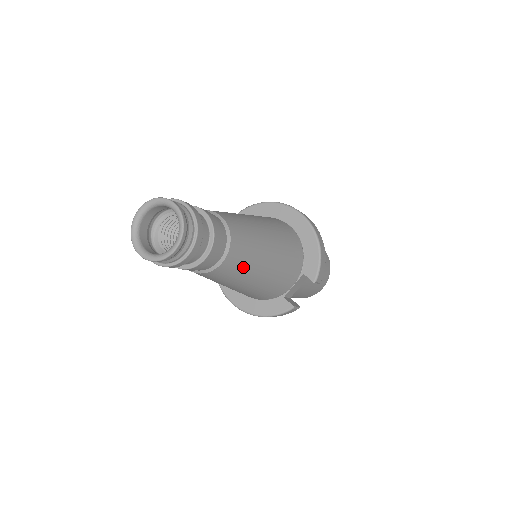
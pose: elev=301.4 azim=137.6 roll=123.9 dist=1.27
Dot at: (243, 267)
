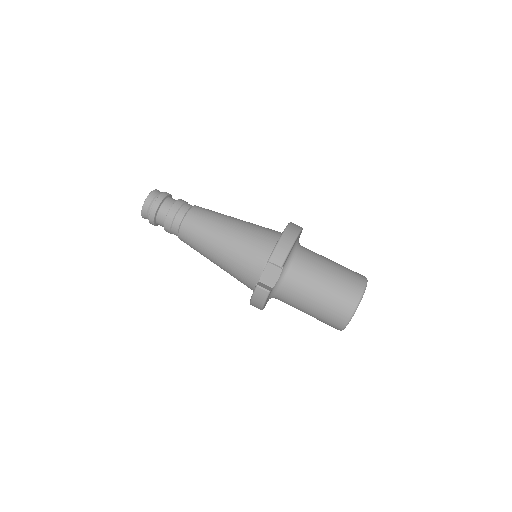
Dot at: (199, 234)
